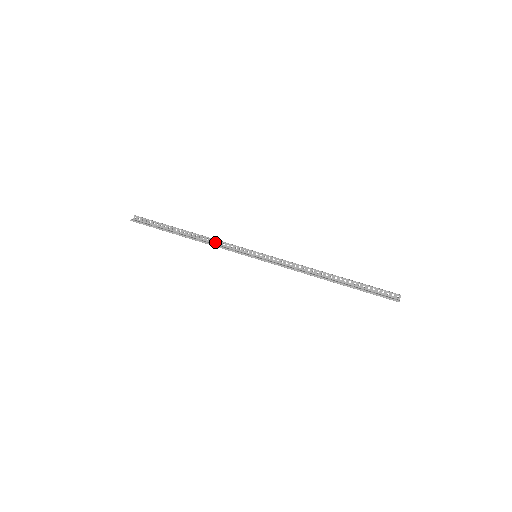
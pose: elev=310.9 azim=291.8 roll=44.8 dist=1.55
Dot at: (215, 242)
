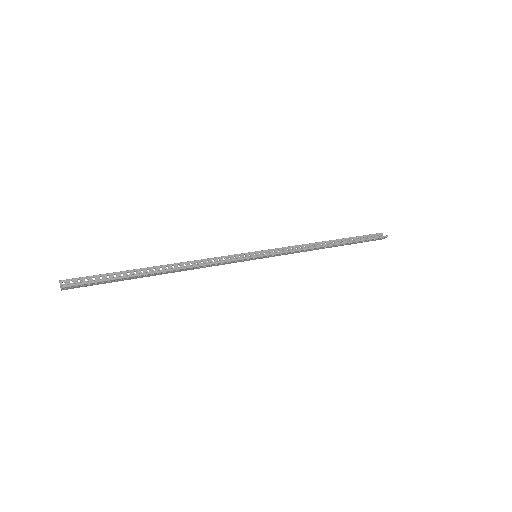
Dot at: occluded
